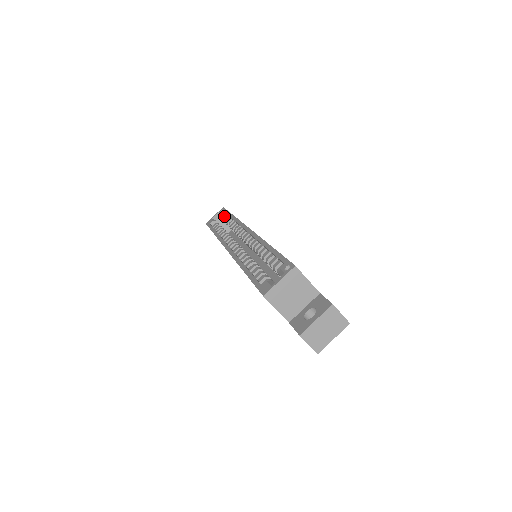
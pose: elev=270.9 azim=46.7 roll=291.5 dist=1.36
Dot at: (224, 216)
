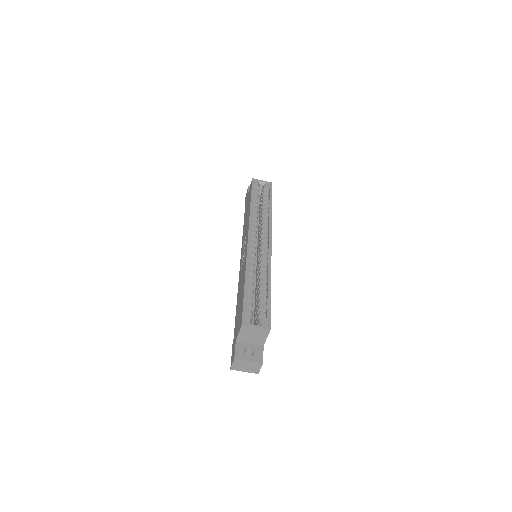
Dot at: (267, 193)
